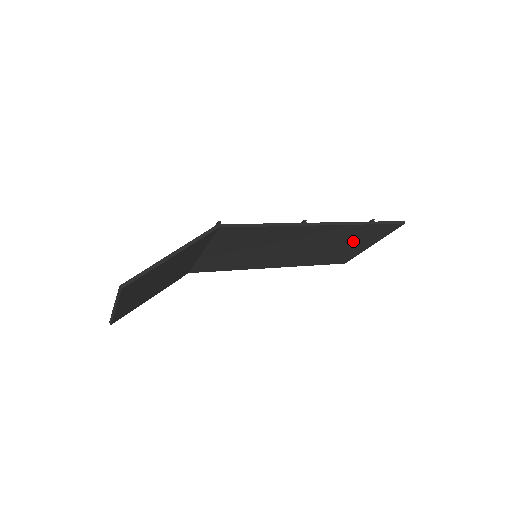
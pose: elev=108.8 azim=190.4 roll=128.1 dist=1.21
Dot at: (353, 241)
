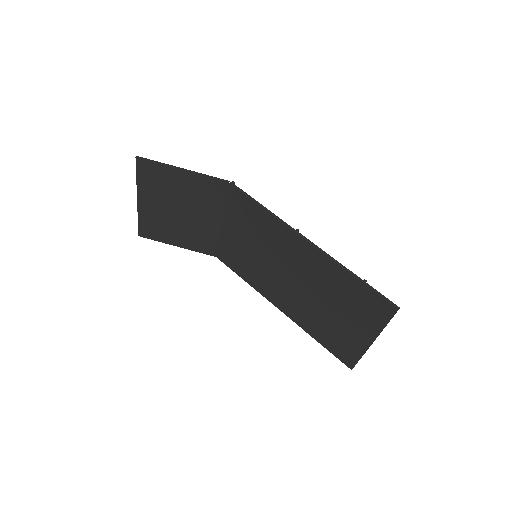
Dot at: (348, 311)
